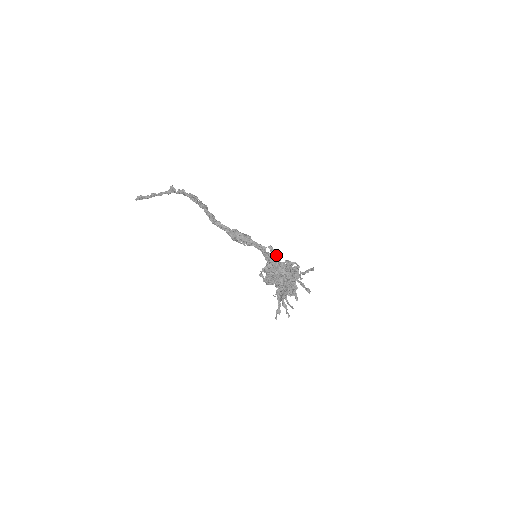
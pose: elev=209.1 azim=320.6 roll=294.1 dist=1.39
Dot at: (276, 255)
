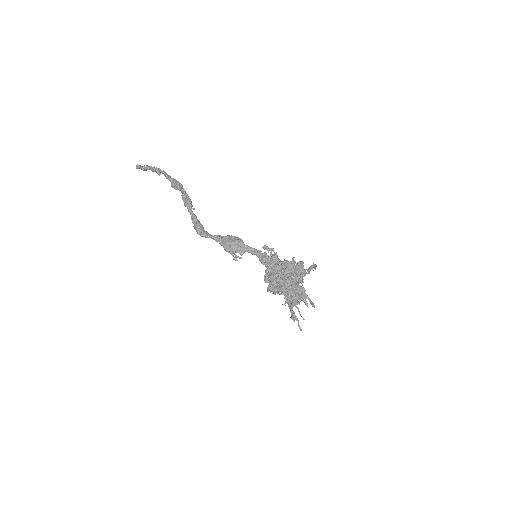
Dot at: (272, 262)
